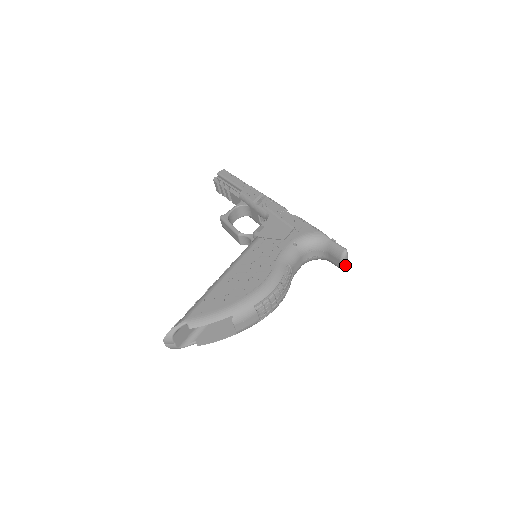
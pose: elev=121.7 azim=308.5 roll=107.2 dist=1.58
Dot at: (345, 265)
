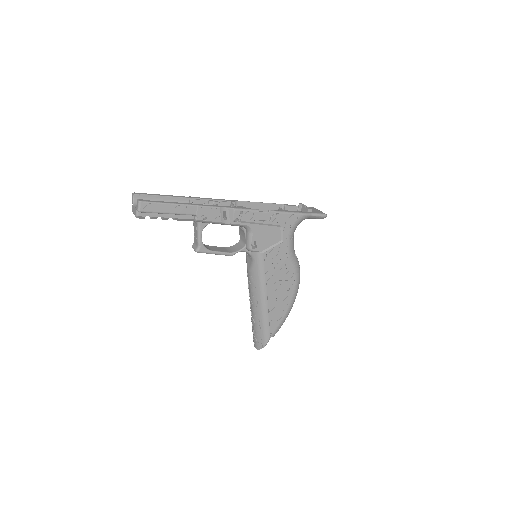
Dot at: occluded
